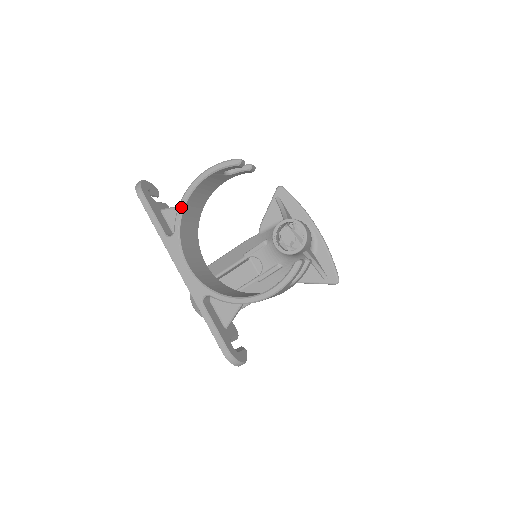
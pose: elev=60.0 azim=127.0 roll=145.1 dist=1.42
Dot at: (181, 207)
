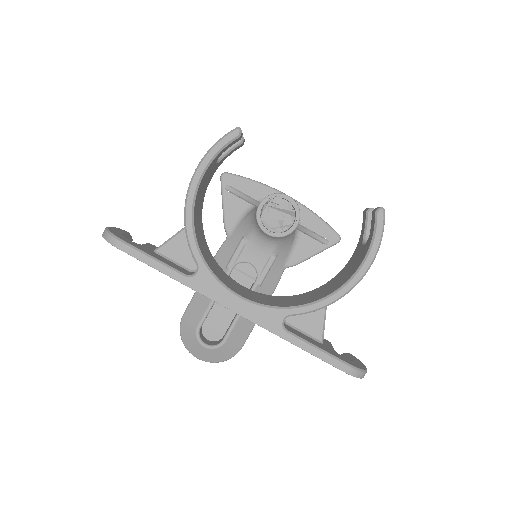
Dot at: (190, 229)
